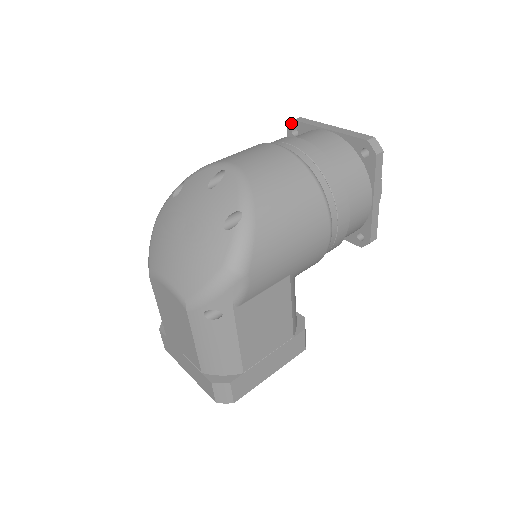
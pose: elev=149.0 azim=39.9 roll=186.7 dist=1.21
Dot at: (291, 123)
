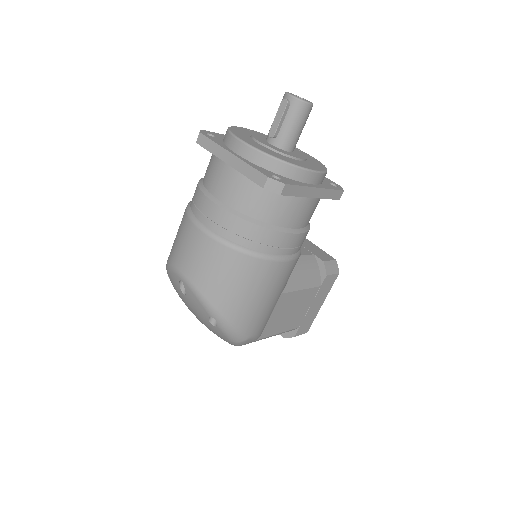
Dot at: (197, 142)
